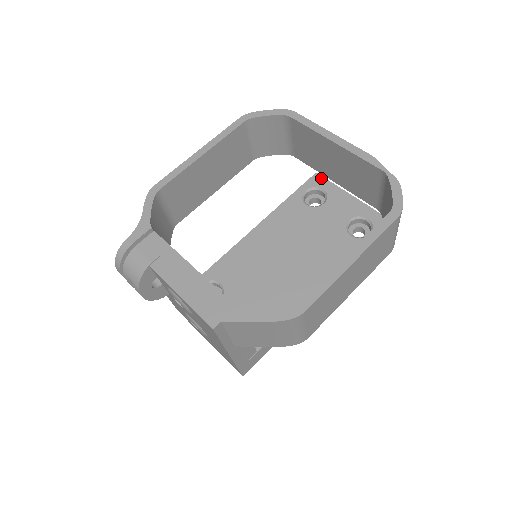
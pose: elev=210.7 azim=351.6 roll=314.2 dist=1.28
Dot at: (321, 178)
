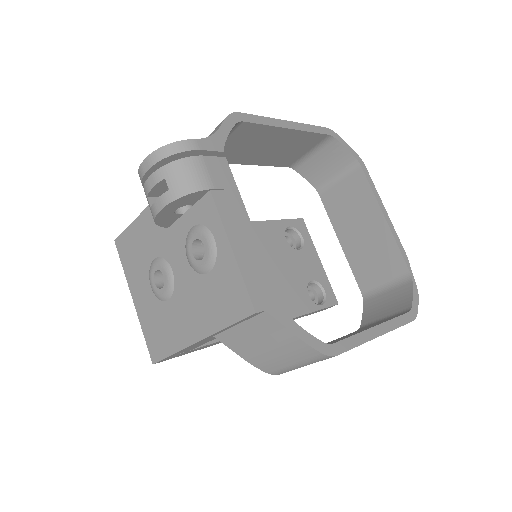
Dot at: (305, 226)
